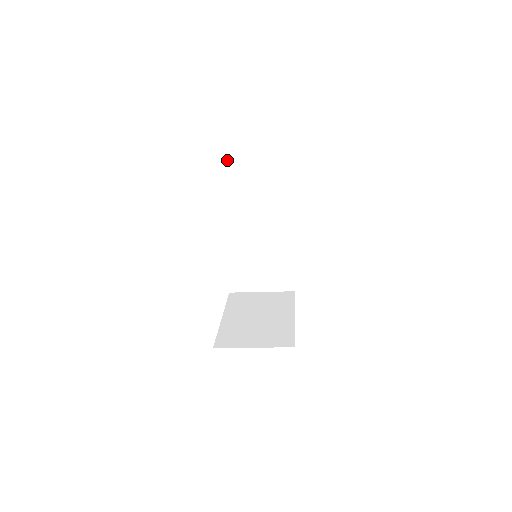
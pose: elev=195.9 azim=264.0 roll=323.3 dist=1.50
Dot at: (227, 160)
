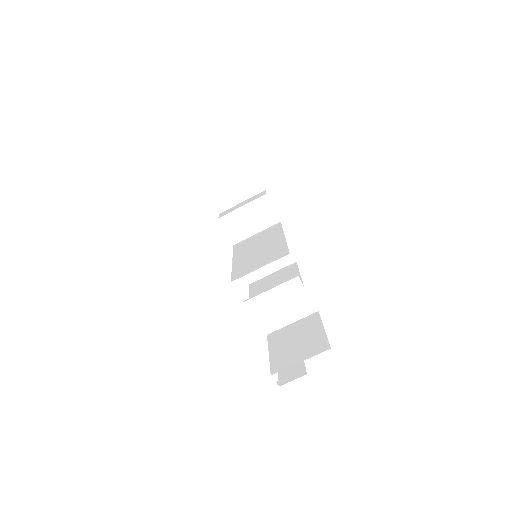
Dot at: occluded
